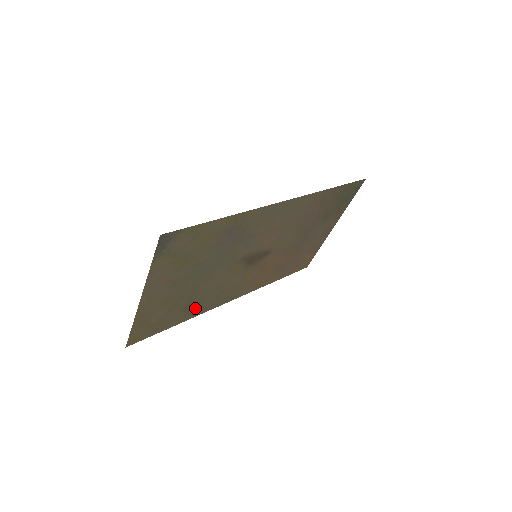
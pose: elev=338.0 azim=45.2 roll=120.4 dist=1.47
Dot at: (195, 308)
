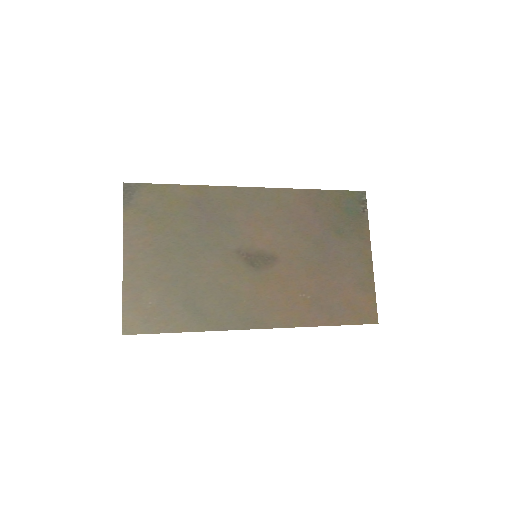
Dot at: (202, 313)
